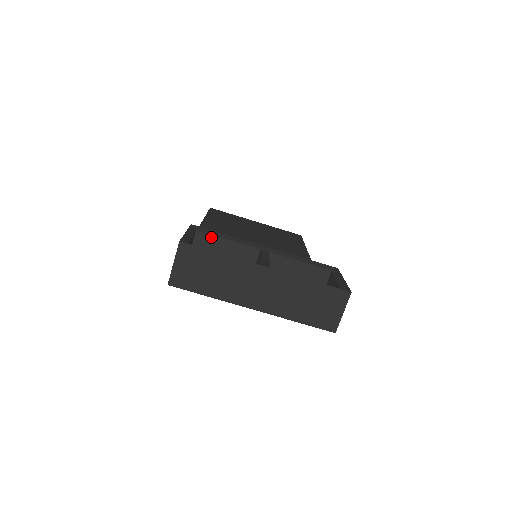
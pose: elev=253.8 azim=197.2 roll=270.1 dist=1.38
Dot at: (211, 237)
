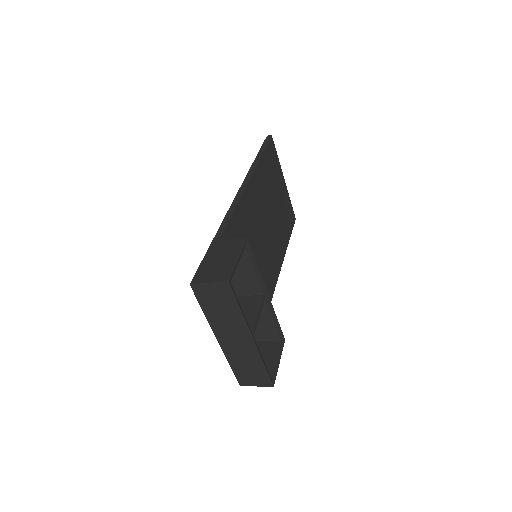
Dot at: (248, 259)
